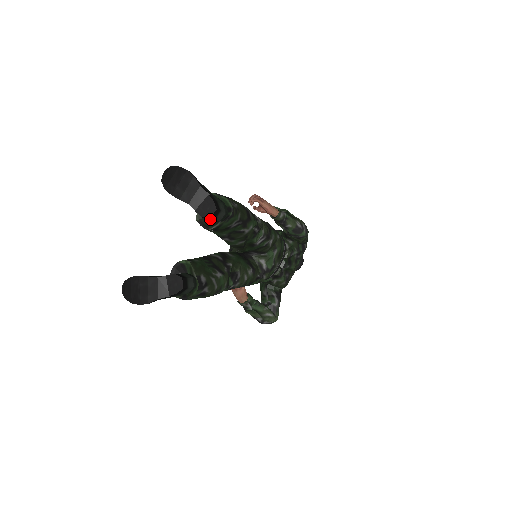
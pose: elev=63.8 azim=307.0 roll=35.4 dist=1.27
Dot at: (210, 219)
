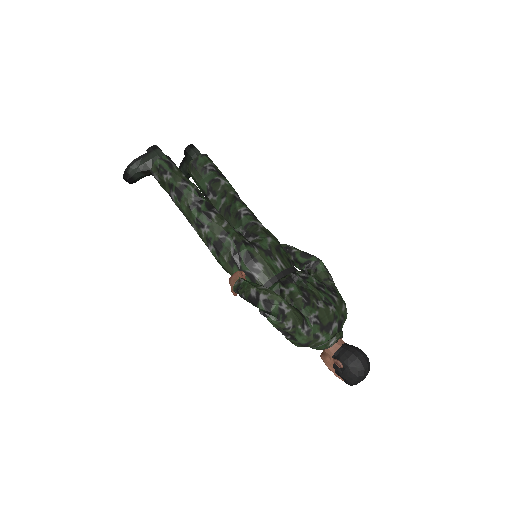
Dot at: (190, 152)
